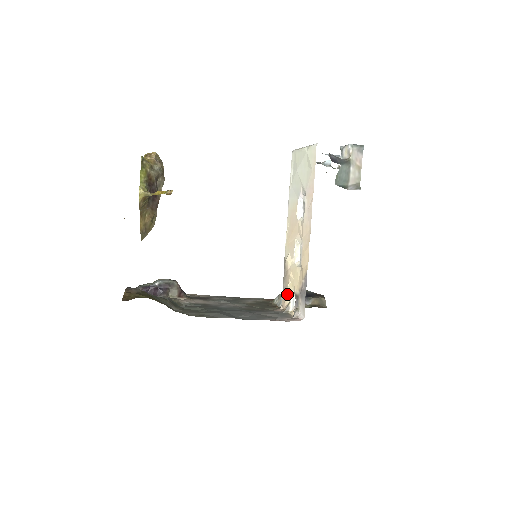
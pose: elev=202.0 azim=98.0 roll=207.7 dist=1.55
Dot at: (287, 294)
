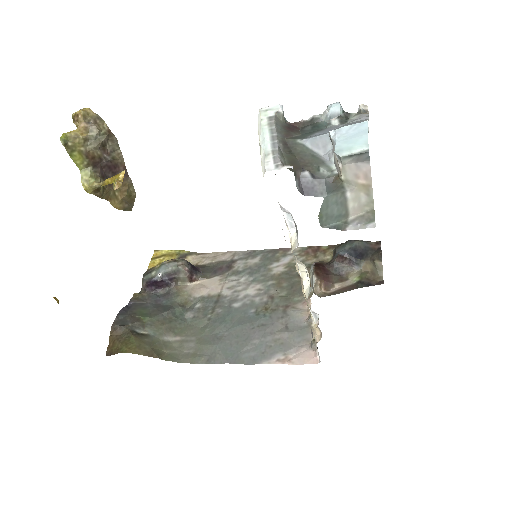
Dot at: occluded
